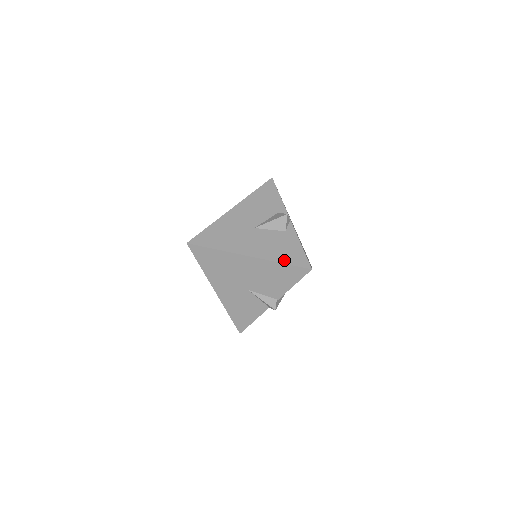
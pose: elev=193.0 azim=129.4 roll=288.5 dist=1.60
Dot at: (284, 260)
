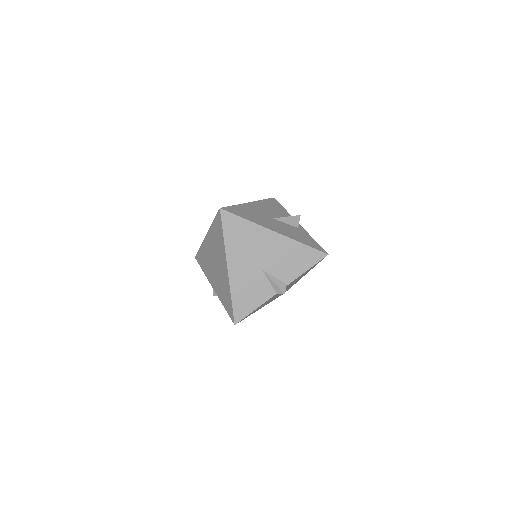
Dot at: (305, 243)
